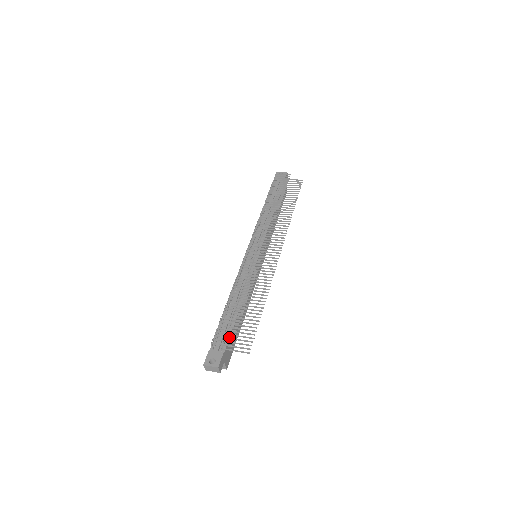
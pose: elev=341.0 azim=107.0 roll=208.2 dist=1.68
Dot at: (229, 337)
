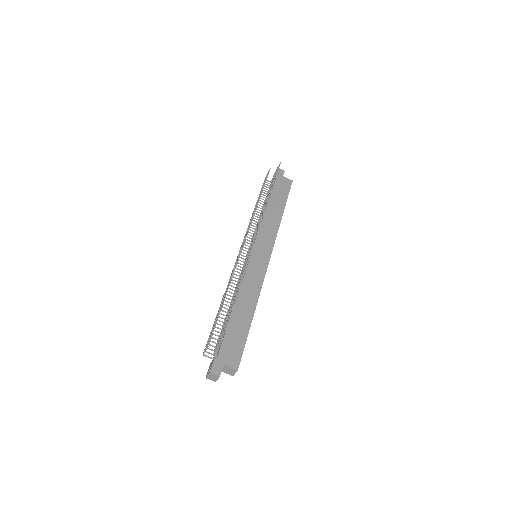
Dot at: (209, 340)
